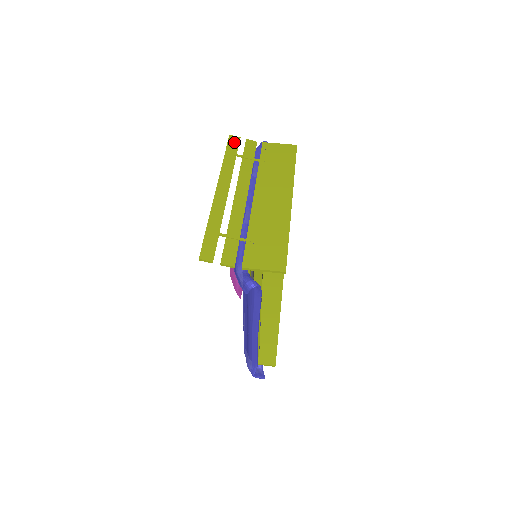
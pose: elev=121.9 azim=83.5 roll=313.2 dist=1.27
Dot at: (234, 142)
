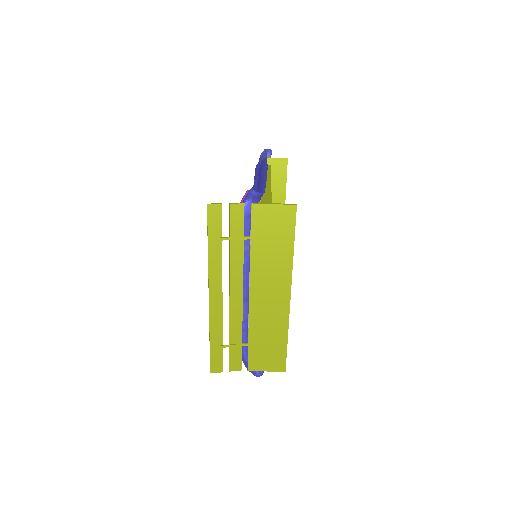
Dot at: (215, 217)
